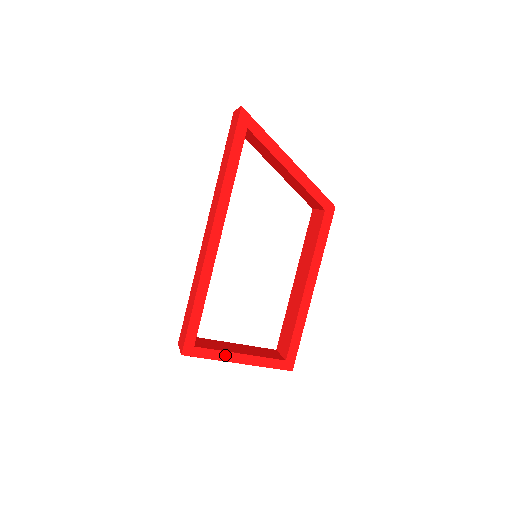
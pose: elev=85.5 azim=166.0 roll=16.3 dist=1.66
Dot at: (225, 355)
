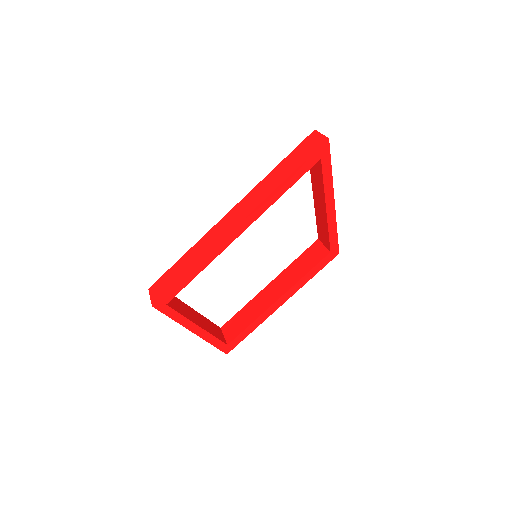
Dot at: (186, 321)
